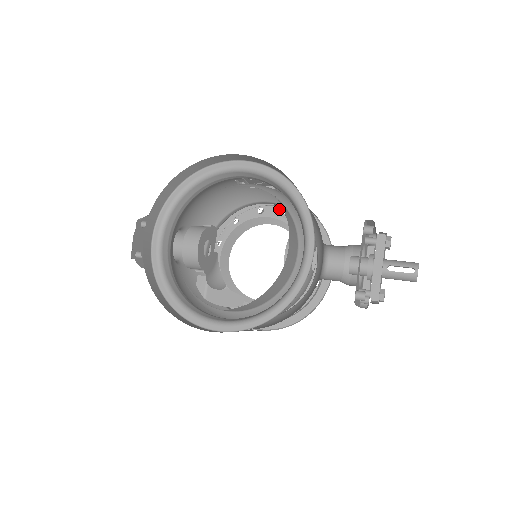
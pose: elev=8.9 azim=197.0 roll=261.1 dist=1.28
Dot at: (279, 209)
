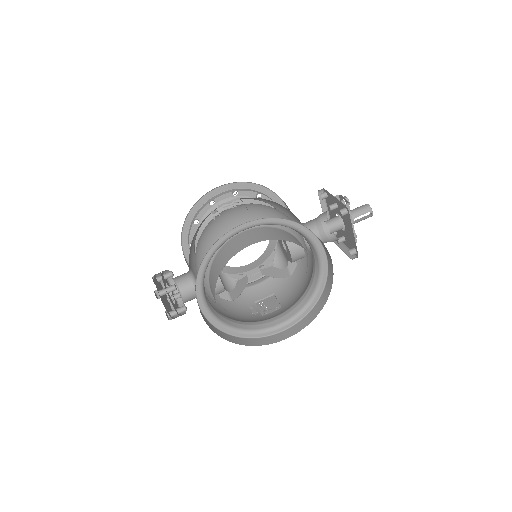
Dot at: (227, 194)
